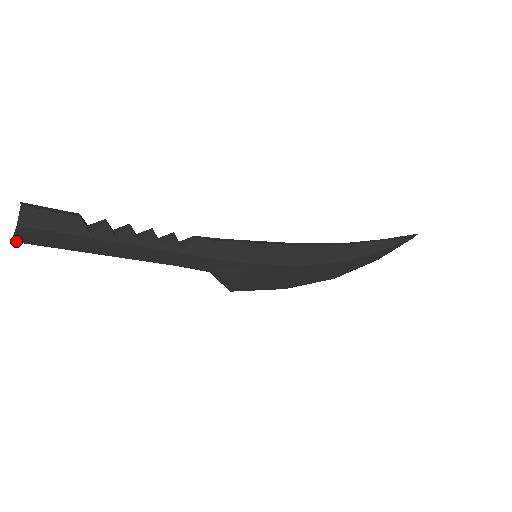
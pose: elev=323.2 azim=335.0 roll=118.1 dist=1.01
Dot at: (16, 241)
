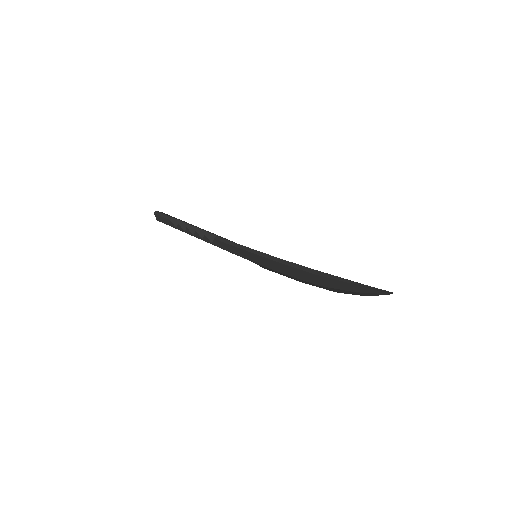
Dot at: occluded
